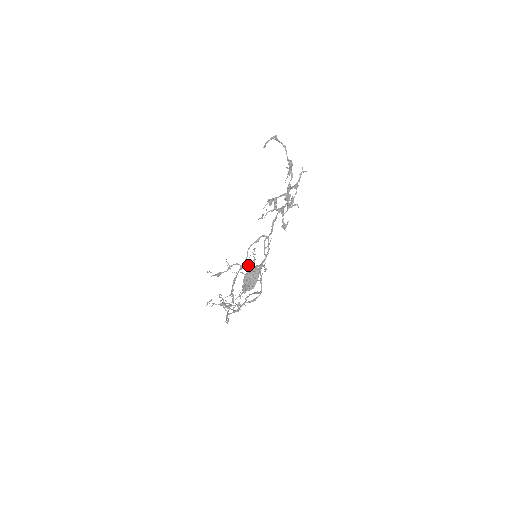
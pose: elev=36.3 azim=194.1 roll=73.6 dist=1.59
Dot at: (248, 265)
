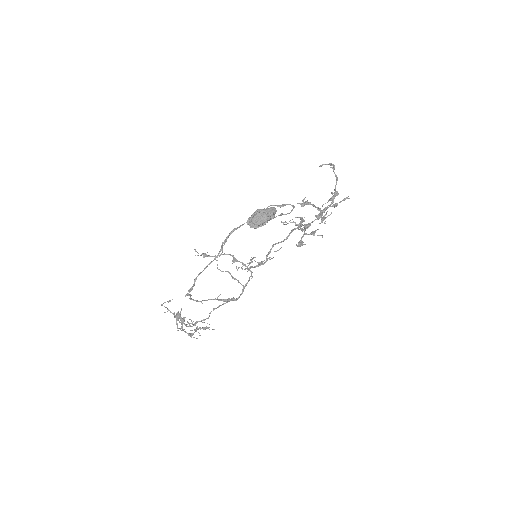
Dot at: (242, 262)
